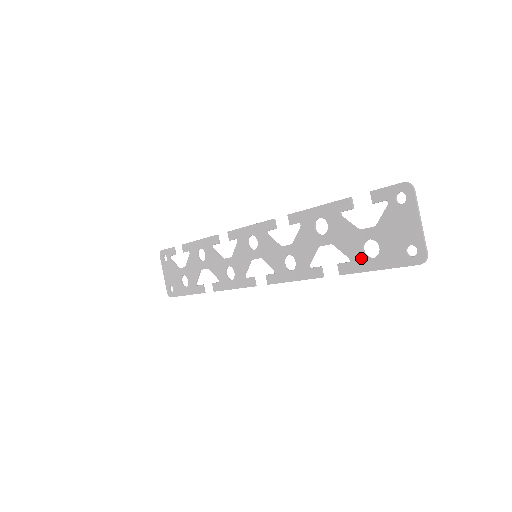
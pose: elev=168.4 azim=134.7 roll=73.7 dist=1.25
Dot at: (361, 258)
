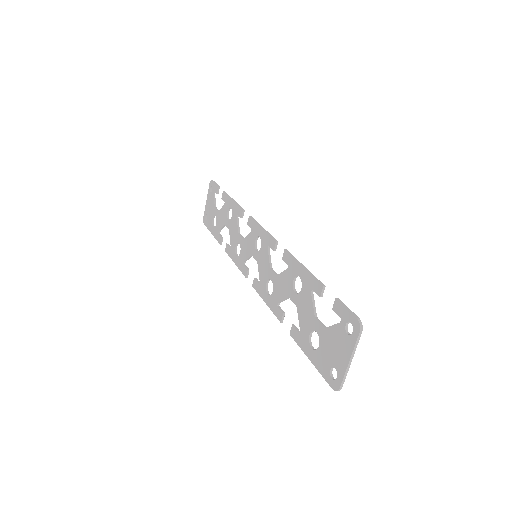
Dot at: (306, 339)
